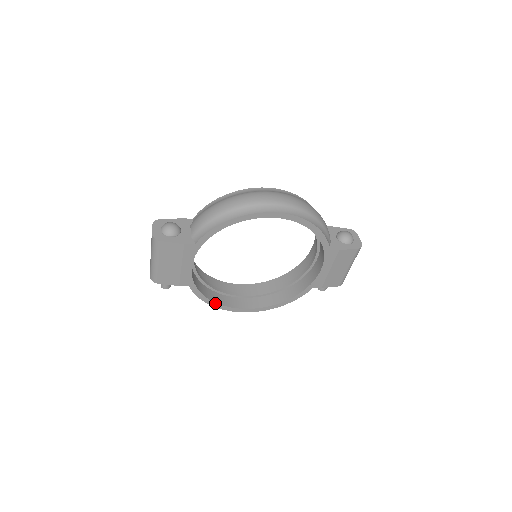
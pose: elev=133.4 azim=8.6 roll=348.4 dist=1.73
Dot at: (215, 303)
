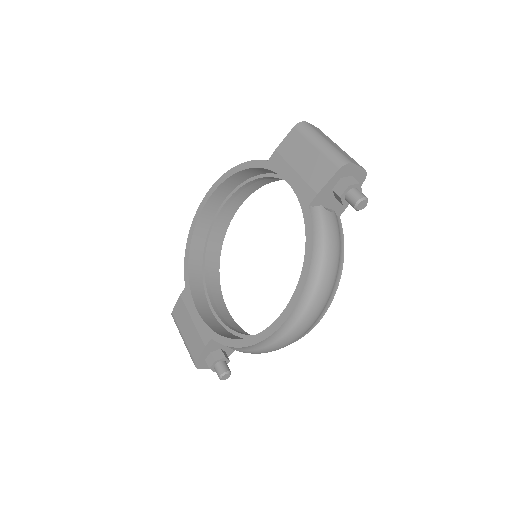
Dot at: (247, 339)
